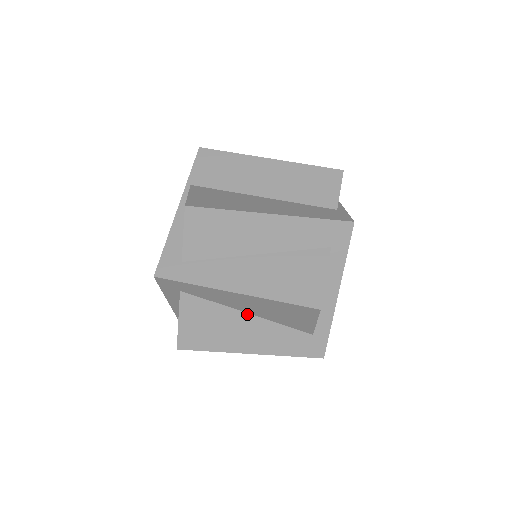
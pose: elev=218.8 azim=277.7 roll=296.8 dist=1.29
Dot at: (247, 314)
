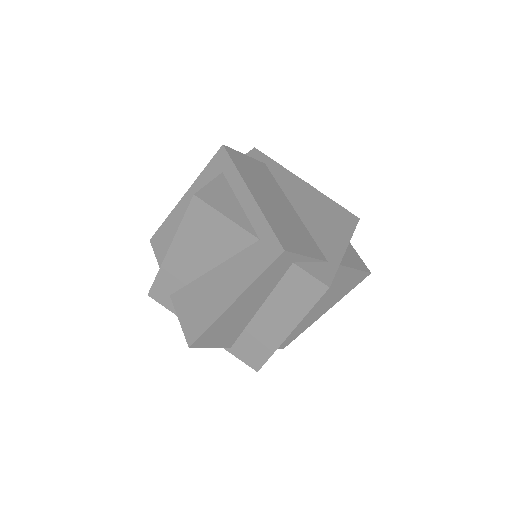
Dot at: (210, 272)
